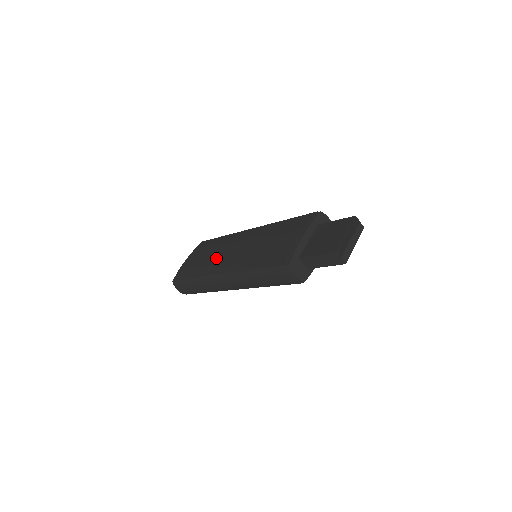
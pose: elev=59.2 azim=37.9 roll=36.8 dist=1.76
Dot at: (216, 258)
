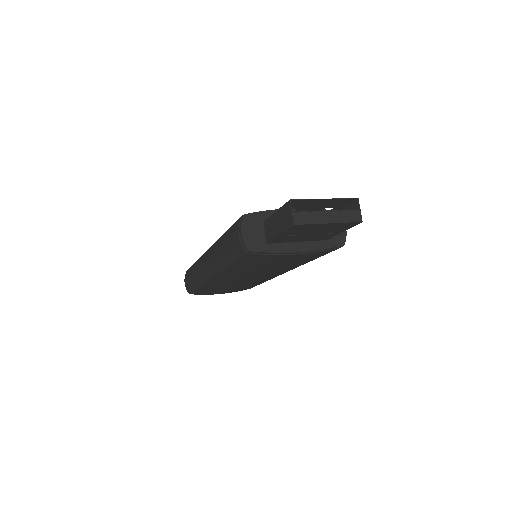
Dot at: occluded
